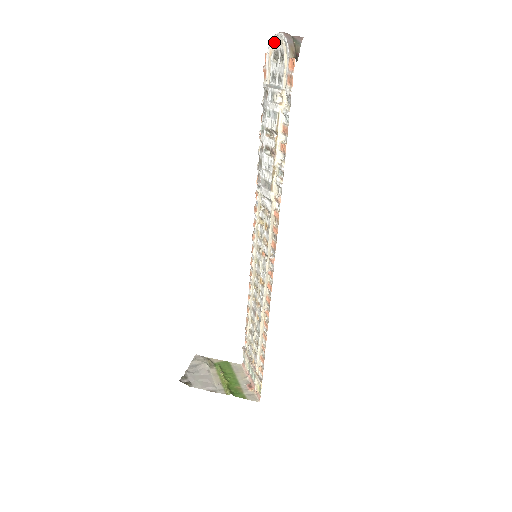
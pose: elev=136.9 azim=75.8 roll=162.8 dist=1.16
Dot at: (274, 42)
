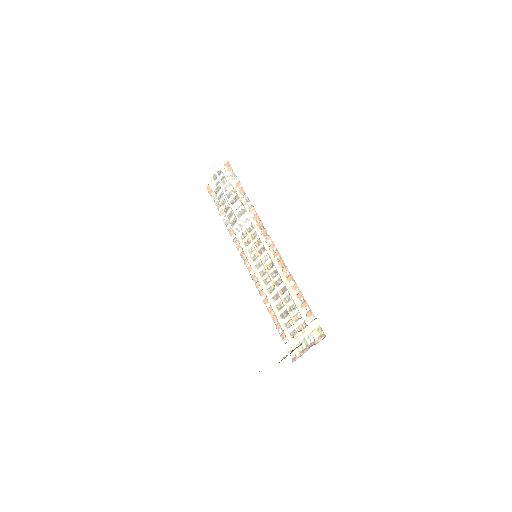
Dot at: (211, 175)
